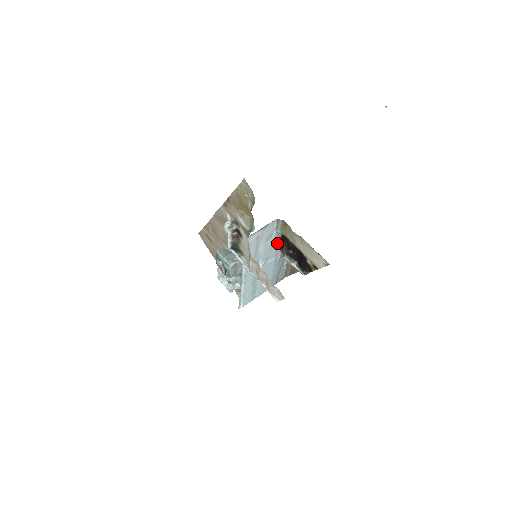
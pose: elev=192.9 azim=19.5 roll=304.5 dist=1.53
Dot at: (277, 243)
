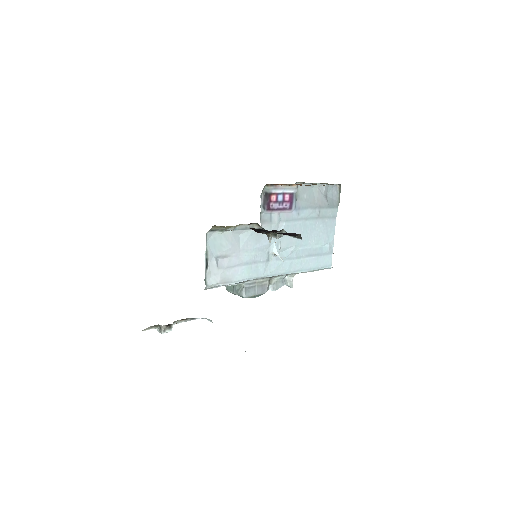
Dot at: (253, 227)
